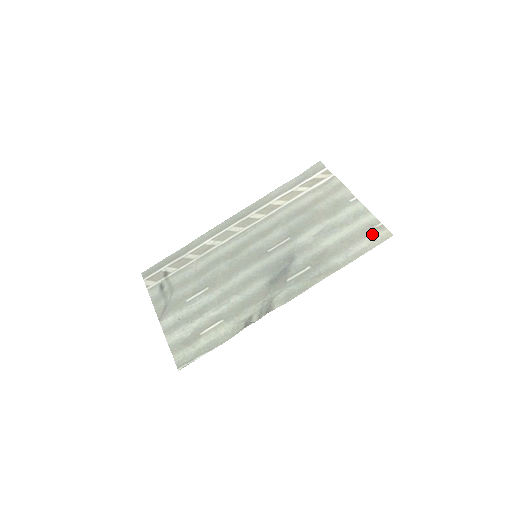
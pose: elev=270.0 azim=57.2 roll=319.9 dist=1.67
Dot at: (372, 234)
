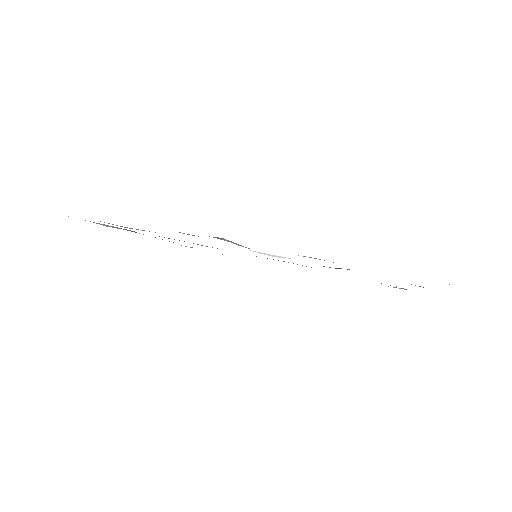
Dot at: occluded
